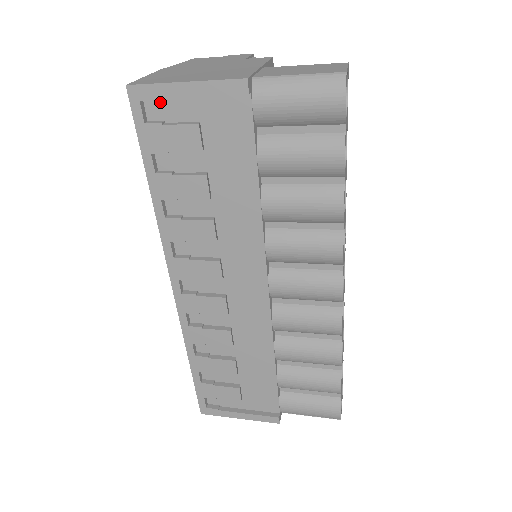
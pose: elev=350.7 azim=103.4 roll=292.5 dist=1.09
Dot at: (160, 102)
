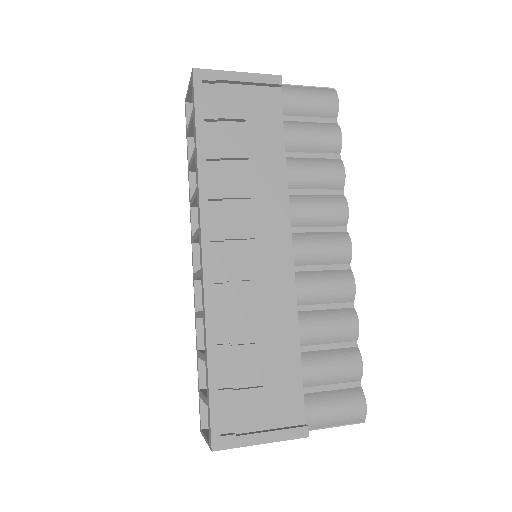
Dot at: (214, 86)
